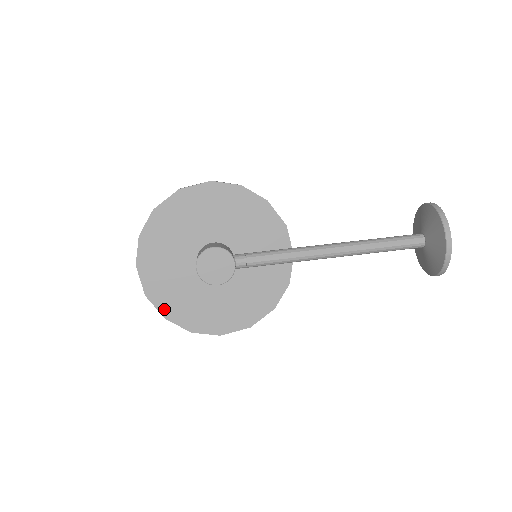
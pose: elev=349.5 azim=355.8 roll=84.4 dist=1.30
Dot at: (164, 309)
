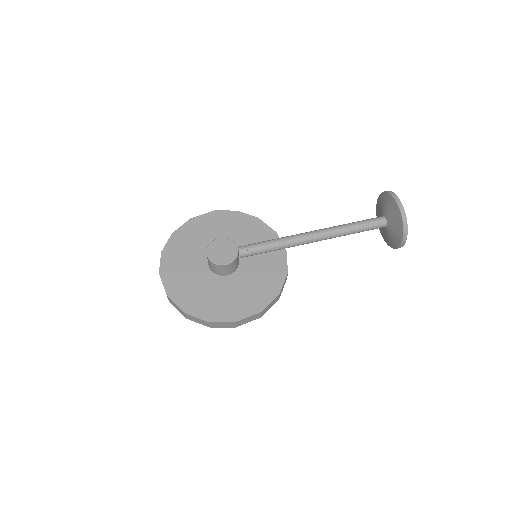
Dot at: (183, 305)
